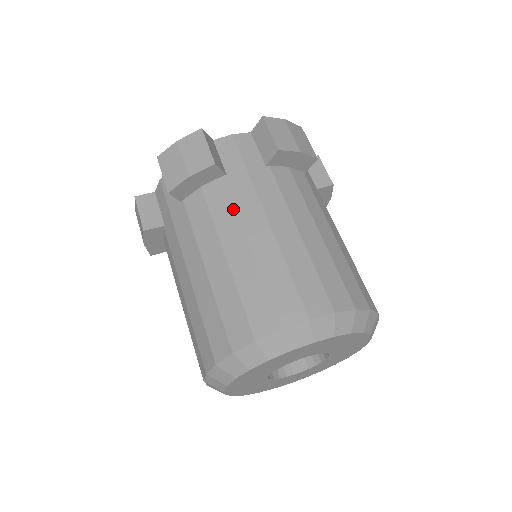
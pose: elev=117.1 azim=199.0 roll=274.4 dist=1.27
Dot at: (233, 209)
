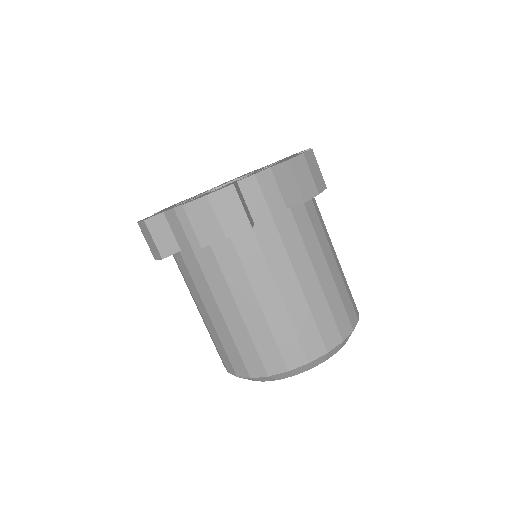
Dot at: (264, 261)
